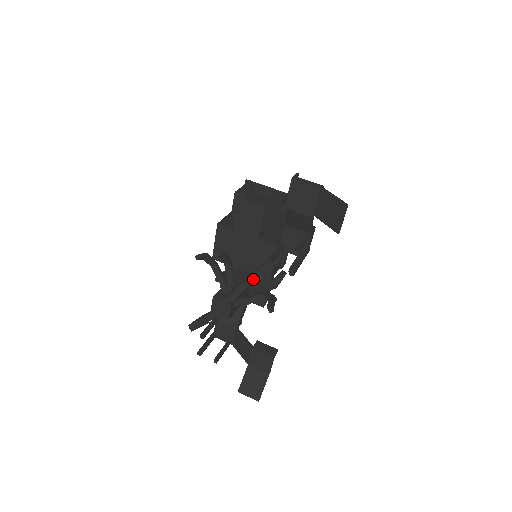
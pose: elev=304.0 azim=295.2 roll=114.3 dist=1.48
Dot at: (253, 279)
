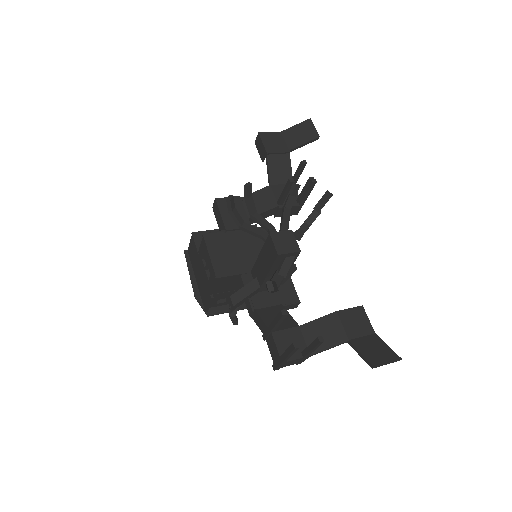
Dot at: (291, 198)
